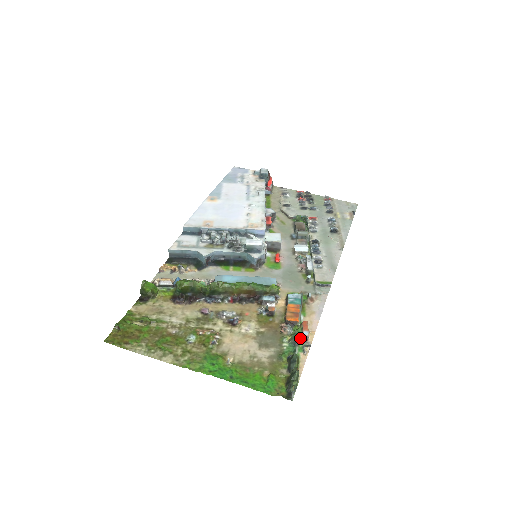
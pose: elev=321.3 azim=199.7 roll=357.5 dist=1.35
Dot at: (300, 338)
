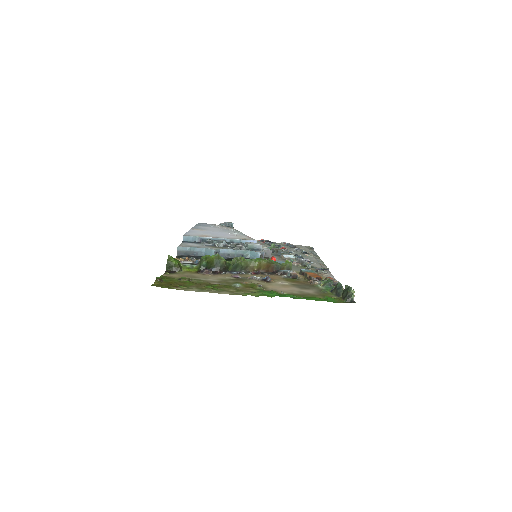
Dot at: occluded
